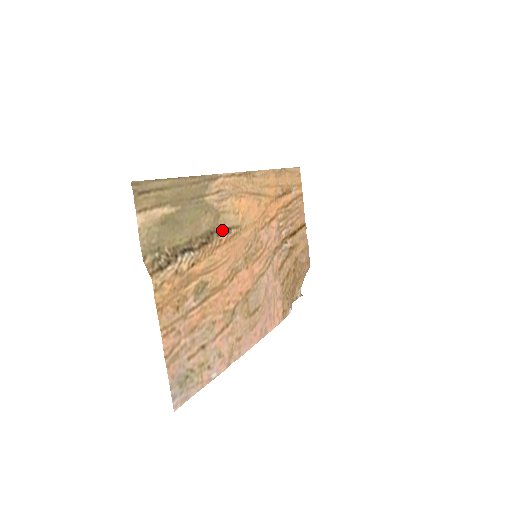
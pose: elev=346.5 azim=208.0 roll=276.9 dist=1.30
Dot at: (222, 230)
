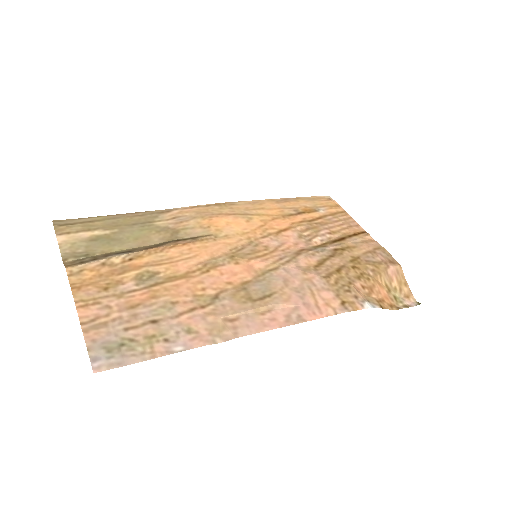
Dot at: (184, 240)
